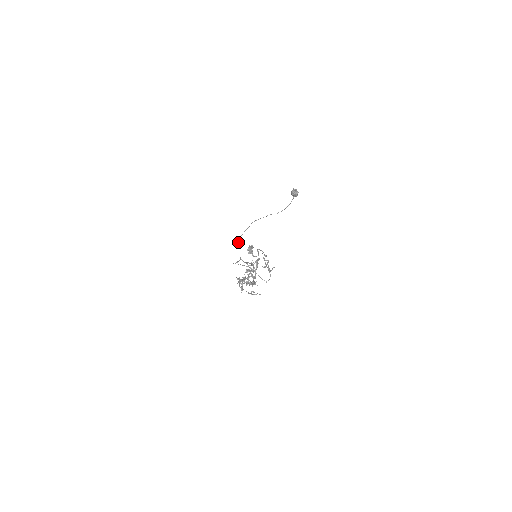
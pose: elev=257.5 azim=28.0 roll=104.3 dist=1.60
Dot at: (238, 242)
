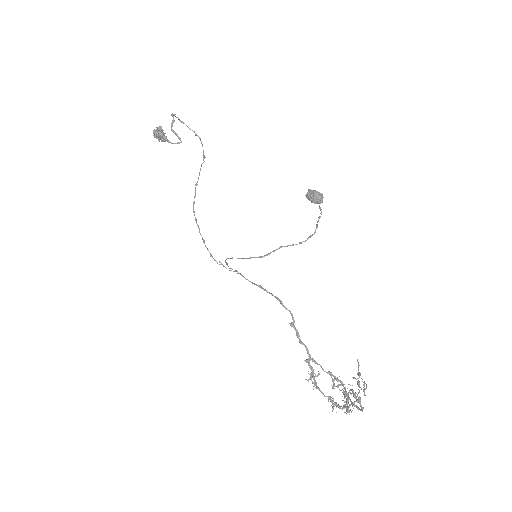
Dot at: (225, 262)
